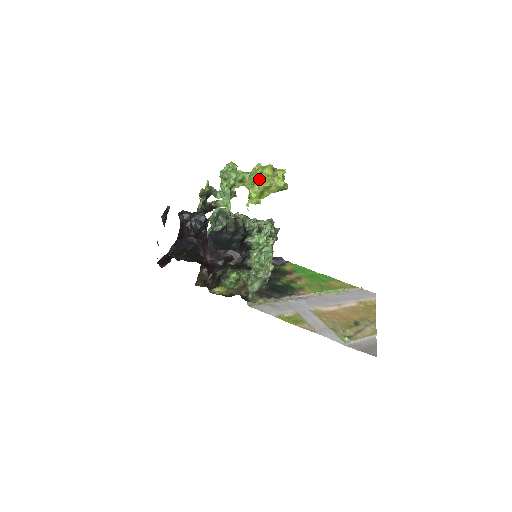
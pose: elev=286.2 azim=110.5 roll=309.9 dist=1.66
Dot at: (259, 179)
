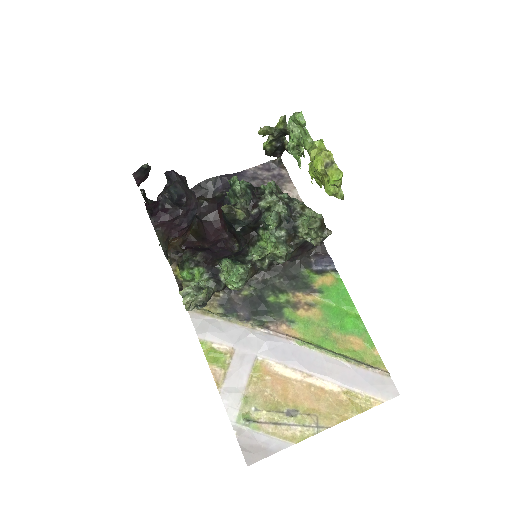
Dot at: occluded
